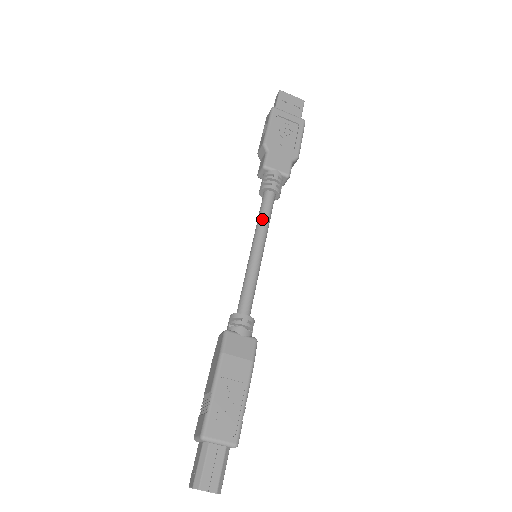
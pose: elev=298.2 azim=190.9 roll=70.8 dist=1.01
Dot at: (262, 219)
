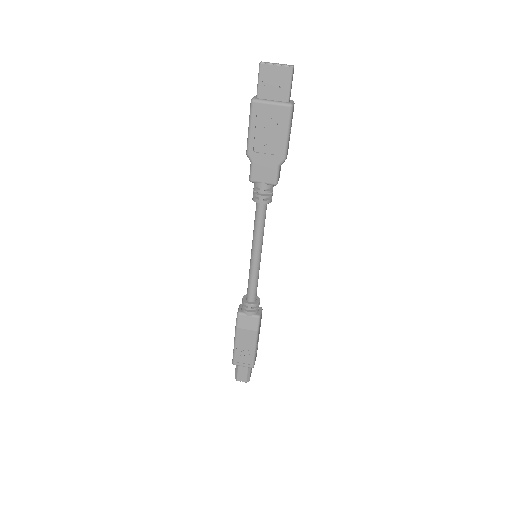
Dot at: (255, 229)
